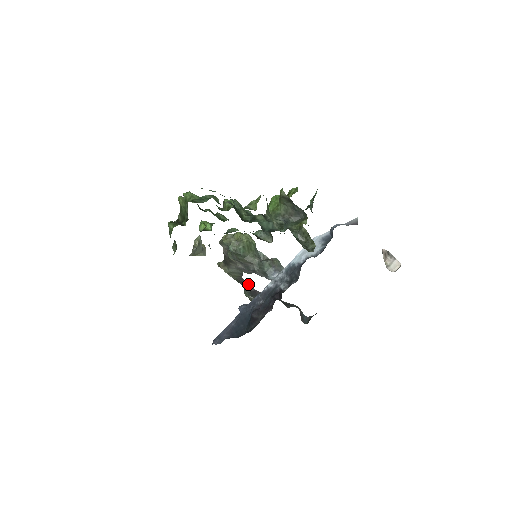
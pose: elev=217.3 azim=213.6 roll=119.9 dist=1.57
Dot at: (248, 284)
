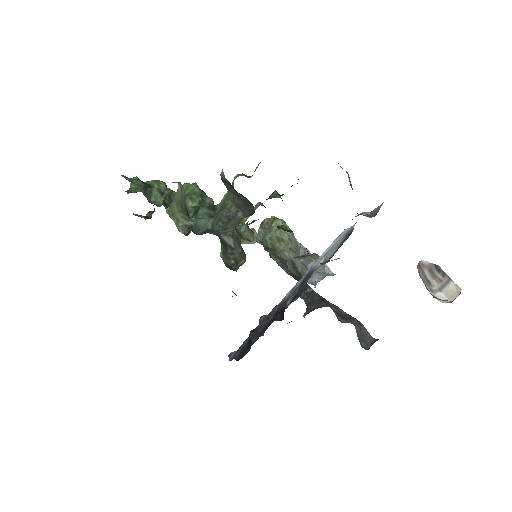
Dot at: occluded
